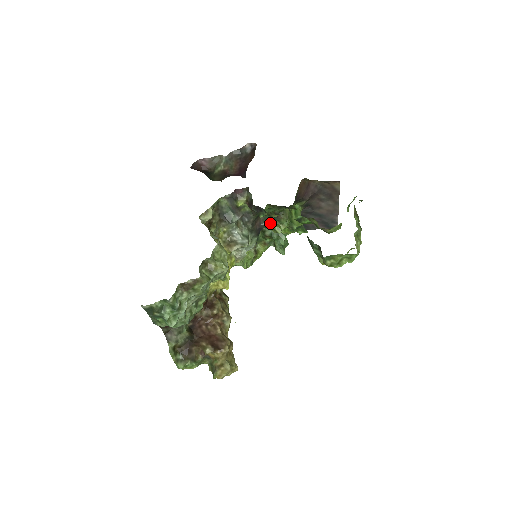
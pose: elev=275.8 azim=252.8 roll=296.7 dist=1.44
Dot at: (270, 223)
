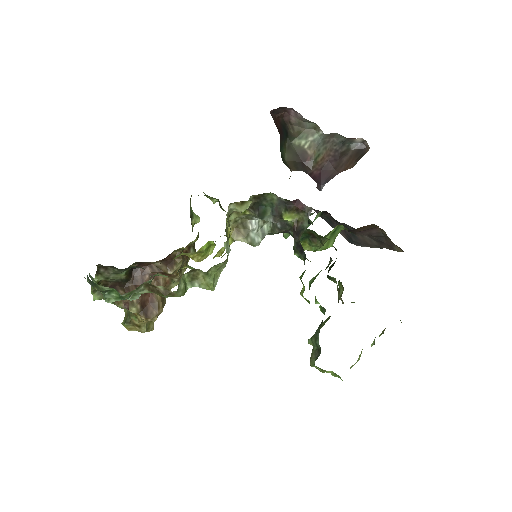
Dot at: occluded
